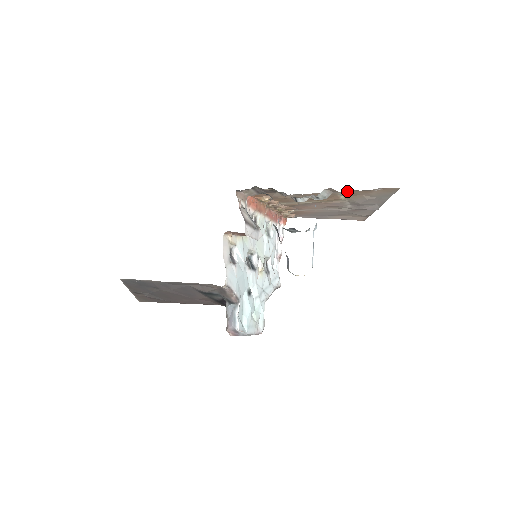
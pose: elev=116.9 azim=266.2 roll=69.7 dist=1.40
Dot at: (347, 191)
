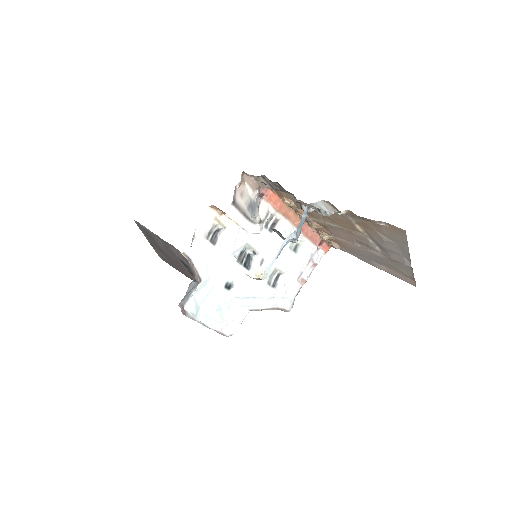
Dot at: (350, 214)
